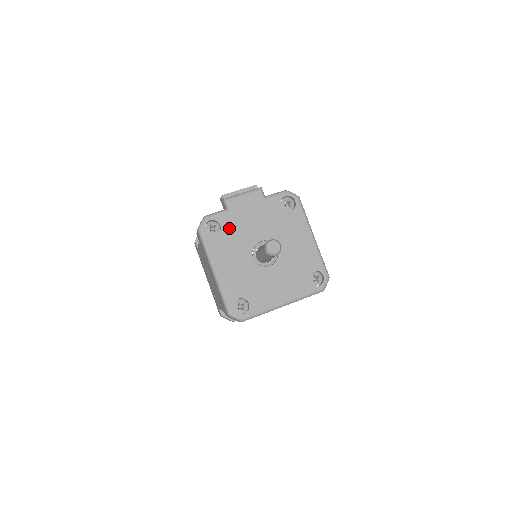
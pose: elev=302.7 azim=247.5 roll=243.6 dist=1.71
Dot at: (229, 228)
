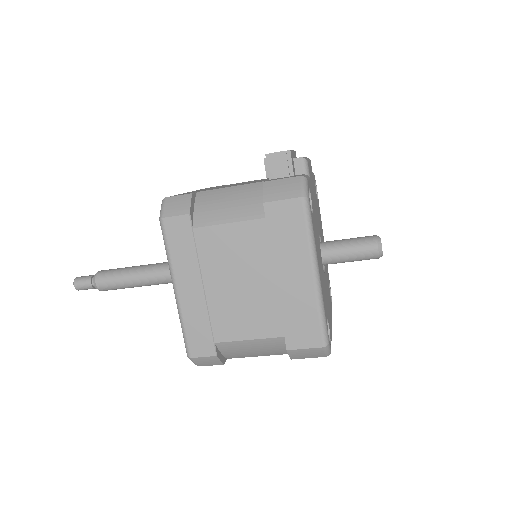
Dot at: (313, 206)
